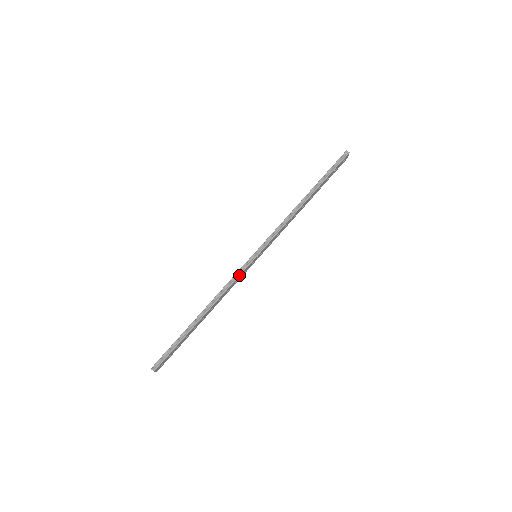
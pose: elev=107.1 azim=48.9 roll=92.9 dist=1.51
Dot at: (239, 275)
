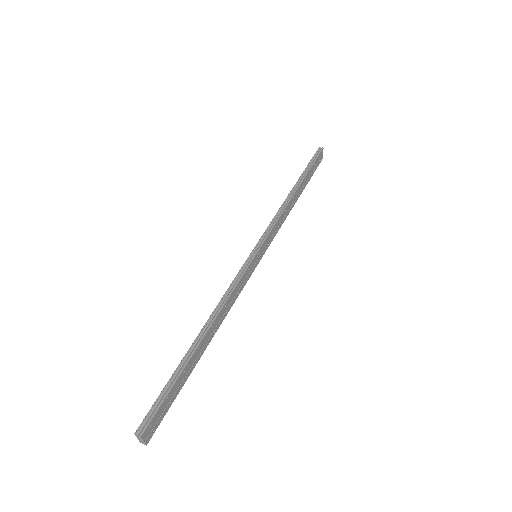
Dot at: (241, 275)
